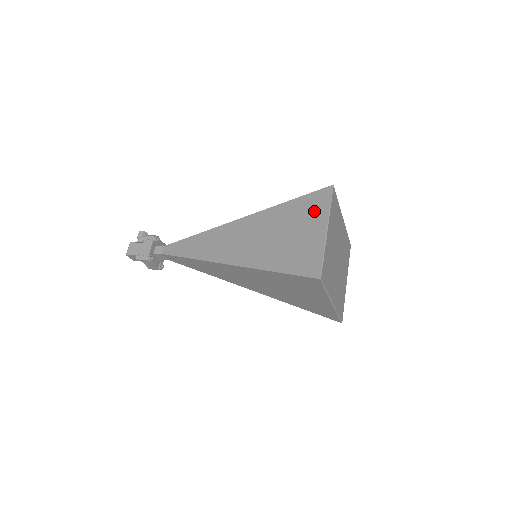
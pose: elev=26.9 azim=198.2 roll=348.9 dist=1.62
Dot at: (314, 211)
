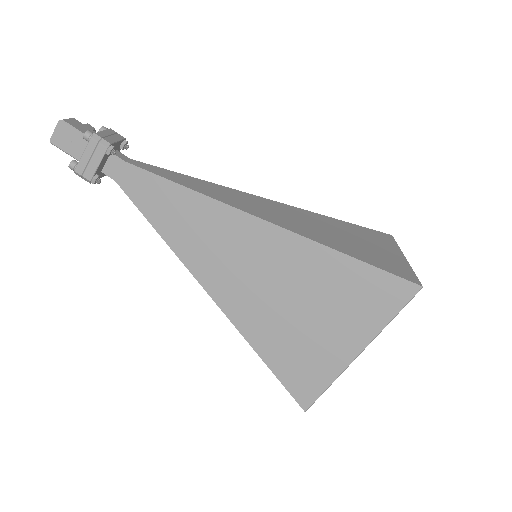
Dot at: (380, 239)
